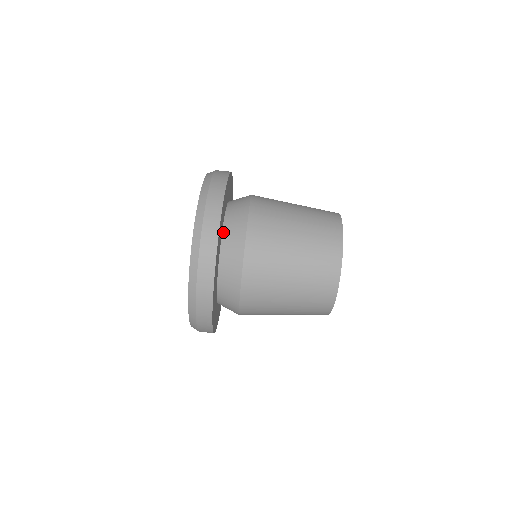
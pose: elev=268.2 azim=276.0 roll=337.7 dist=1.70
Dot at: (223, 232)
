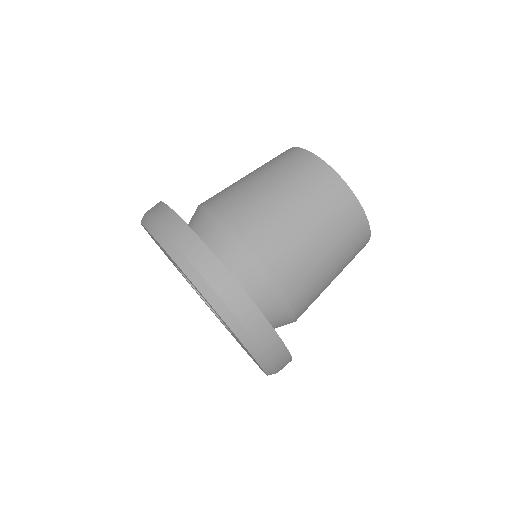
Dot at: occluded
